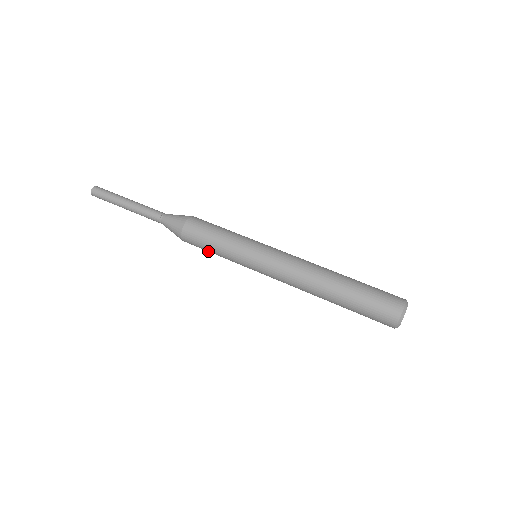
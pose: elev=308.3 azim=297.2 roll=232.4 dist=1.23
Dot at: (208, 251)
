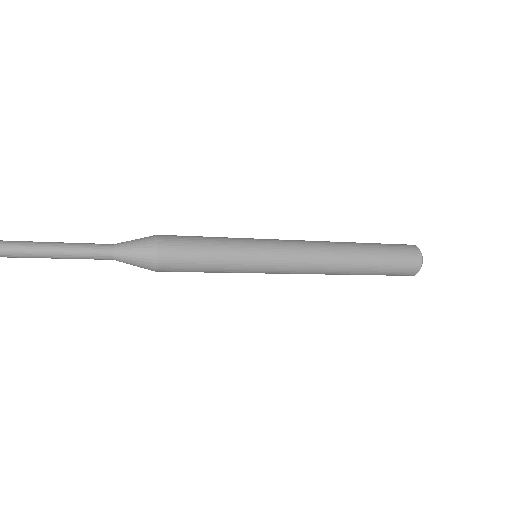
Dot at: (199, 257)
